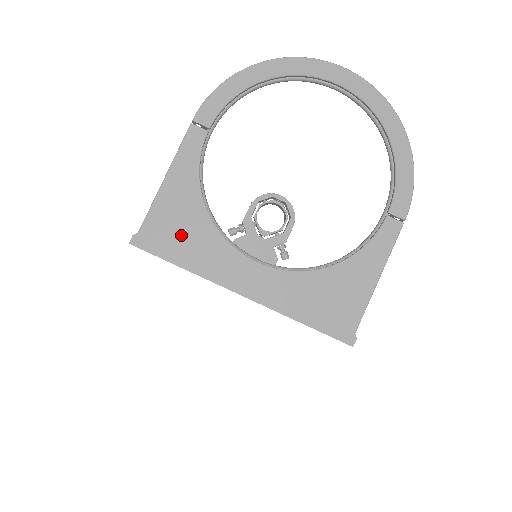
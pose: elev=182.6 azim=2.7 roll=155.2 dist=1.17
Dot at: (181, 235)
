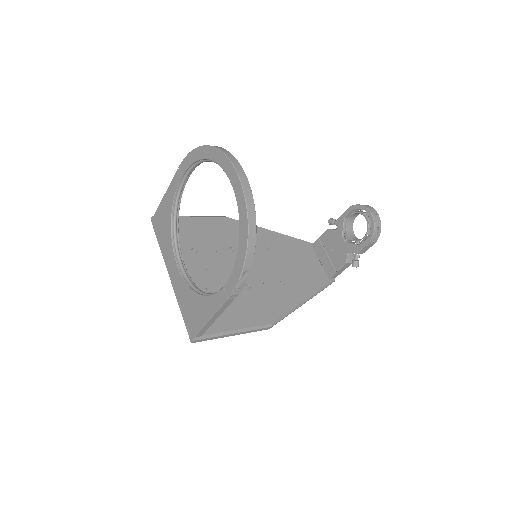
Dot at: (162, 228)
